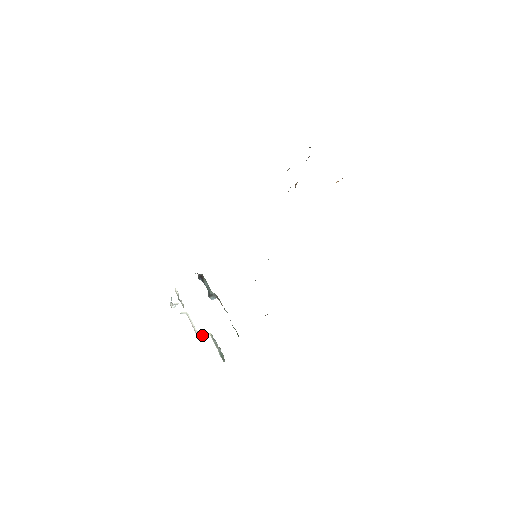
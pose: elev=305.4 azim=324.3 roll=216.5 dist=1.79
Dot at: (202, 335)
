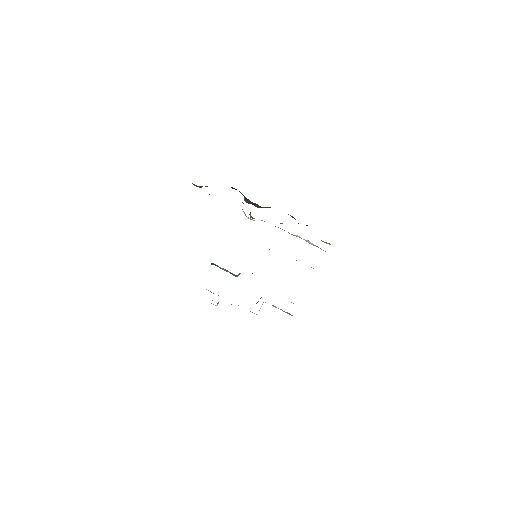
Dot at: (259, 310)
